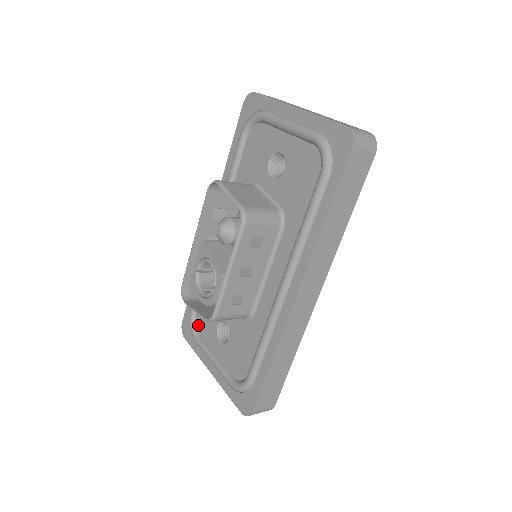
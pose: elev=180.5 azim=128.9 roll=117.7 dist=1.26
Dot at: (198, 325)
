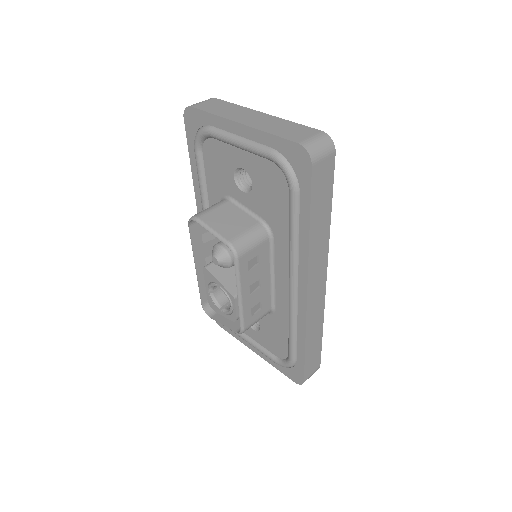
Dot at: occluded
